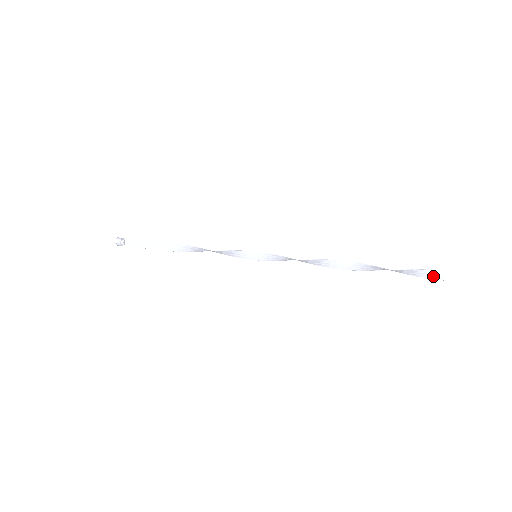
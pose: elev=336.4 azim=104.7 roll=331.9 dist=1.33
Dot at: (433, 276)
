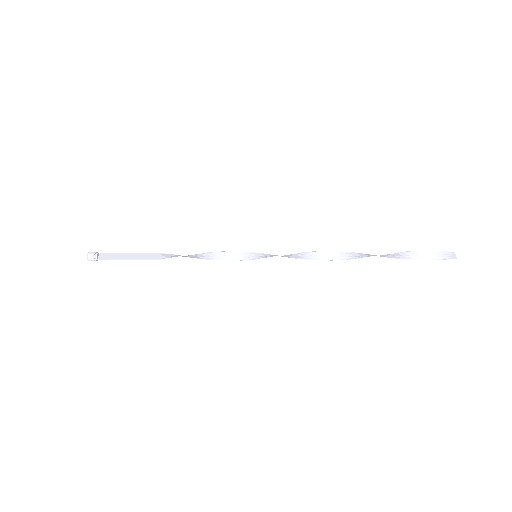
Dot at: (443, 256)
